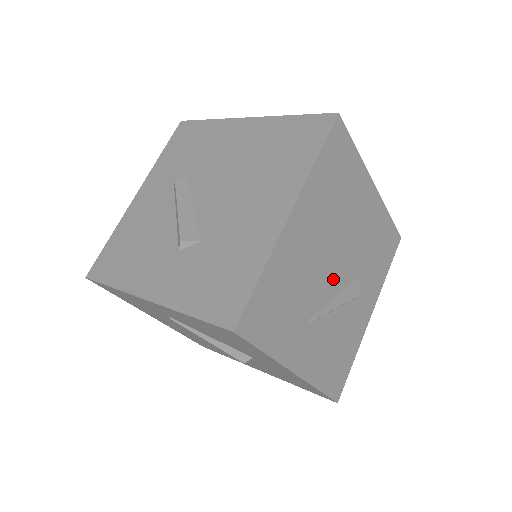
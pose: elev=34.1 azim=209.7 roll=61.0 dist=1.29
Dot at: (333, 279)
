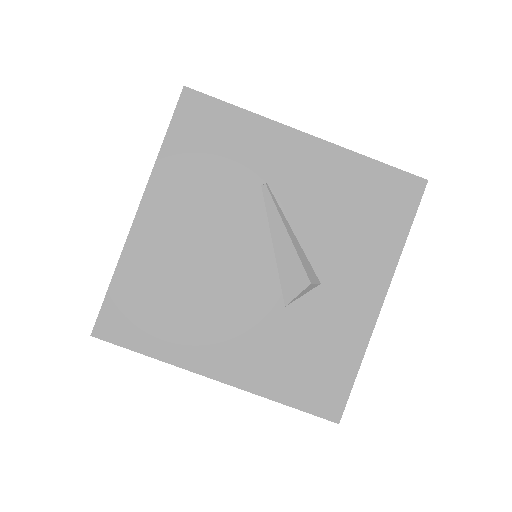
Dot at: occluded
